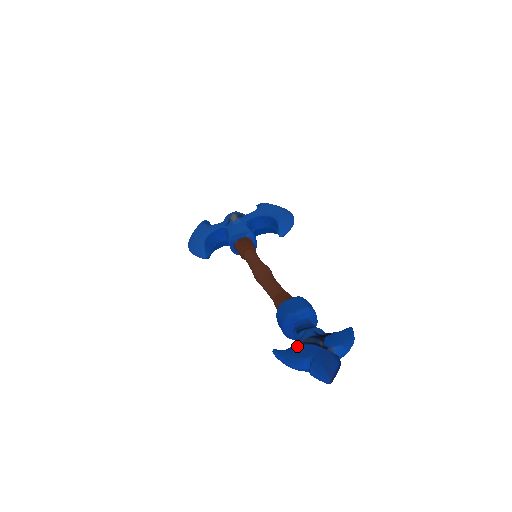
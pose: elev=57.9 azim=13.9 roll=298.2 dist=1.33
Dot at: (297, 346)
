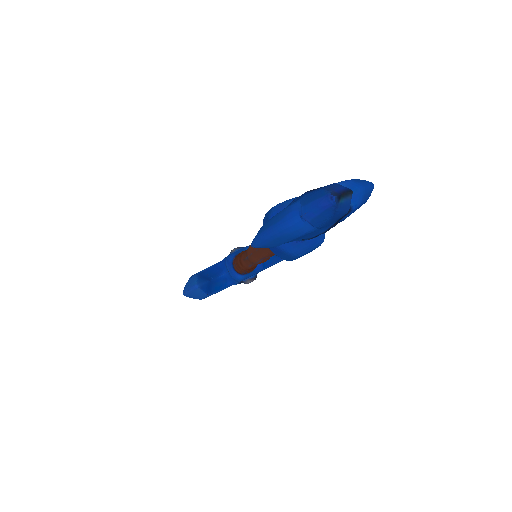
Dot at: occluded
